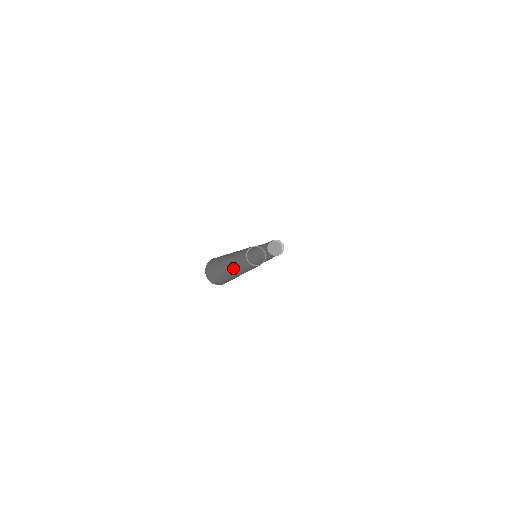
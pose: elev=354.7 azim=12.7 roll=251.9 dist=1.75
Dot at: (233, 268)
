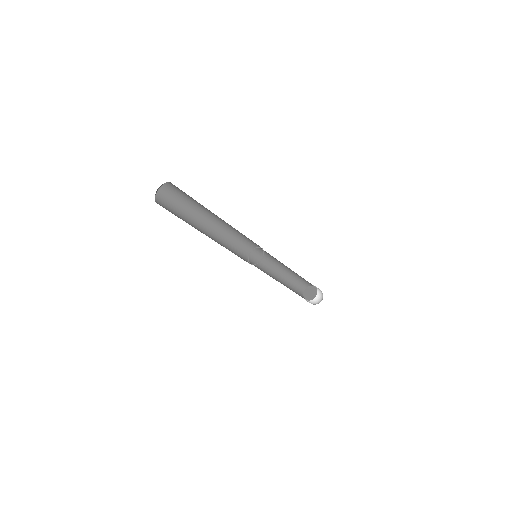
Dot at: occluded
